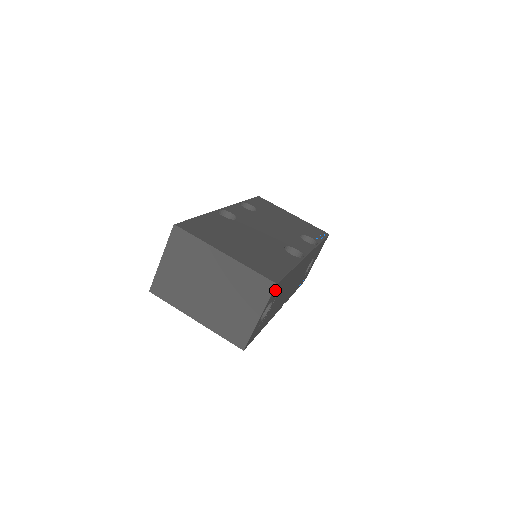
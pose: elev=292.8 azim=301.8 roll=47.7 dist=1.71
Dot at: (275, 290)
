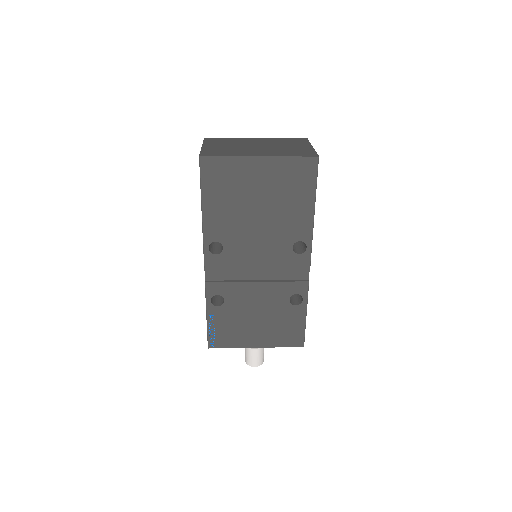
Dot at: occluded
